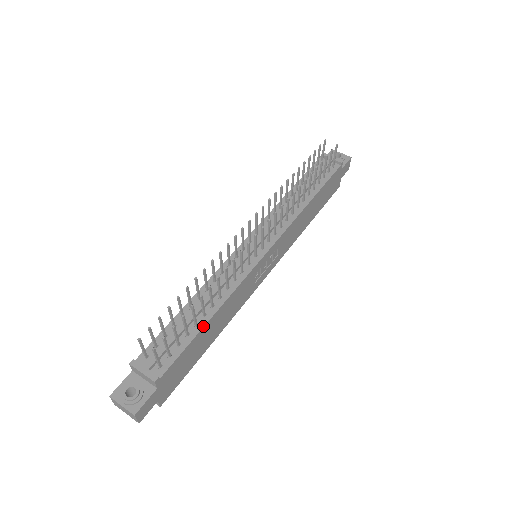
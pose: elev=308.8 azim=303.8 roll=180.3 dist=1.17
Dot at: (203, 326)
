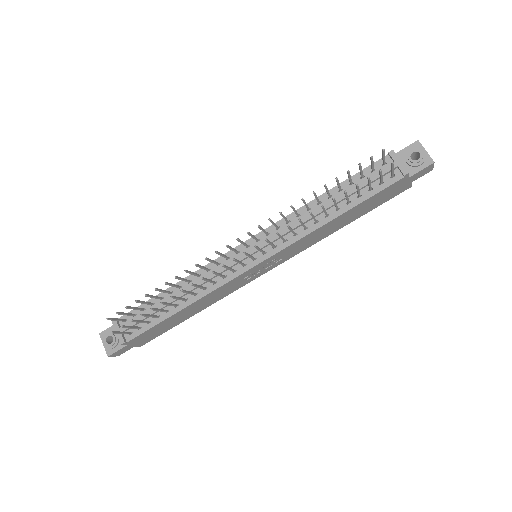
Dot at: (172, 315)
